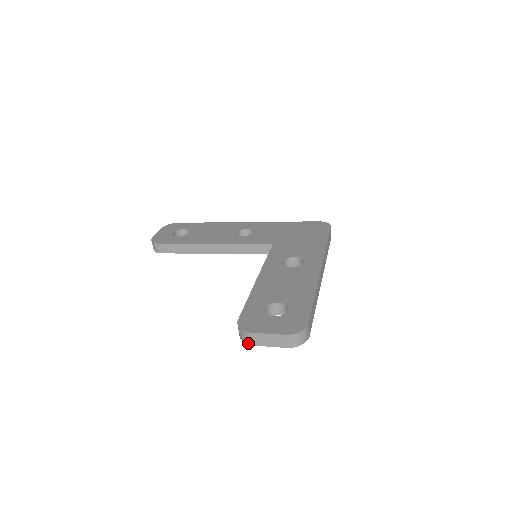
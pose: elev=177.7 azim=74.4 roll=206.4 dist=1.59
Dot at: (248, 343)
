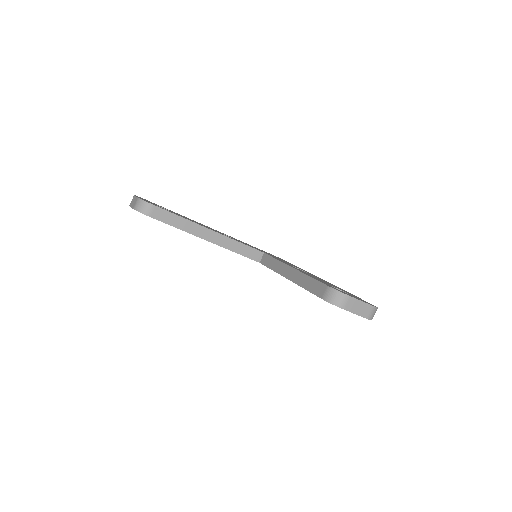
Dot at: (341, 306)
